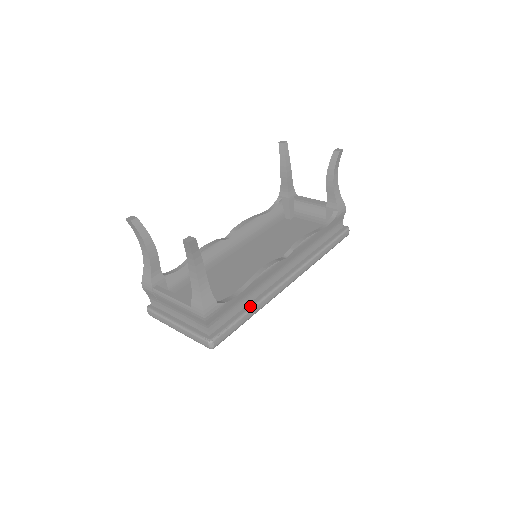
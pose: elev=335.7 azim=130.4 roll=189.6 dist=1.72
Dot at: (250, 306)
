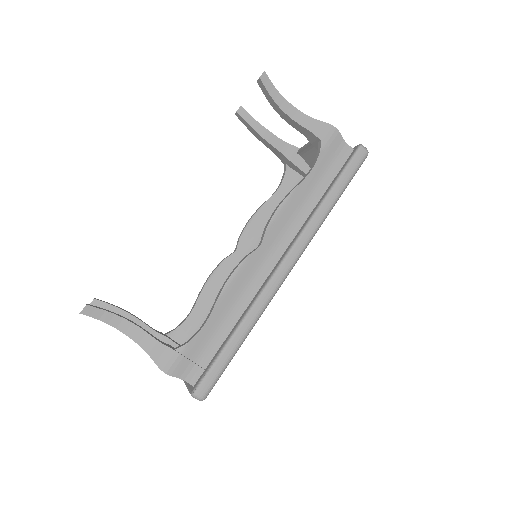
Dot at: (234, 328)
